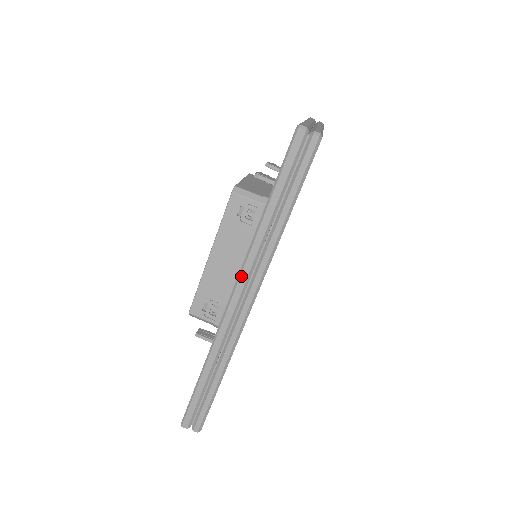
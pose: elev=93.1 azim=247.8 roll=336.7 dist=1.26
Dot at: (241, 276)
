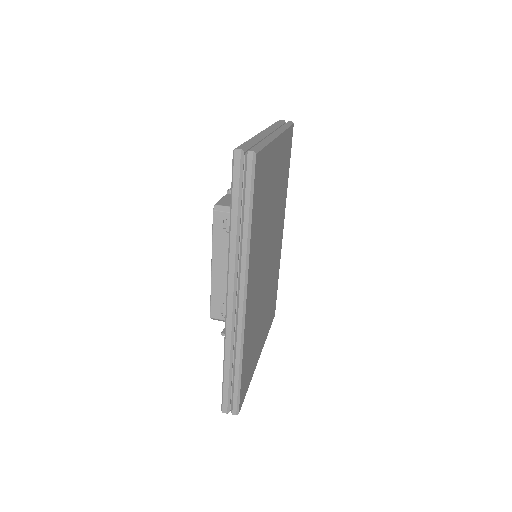
Dot at: (229, 281)
